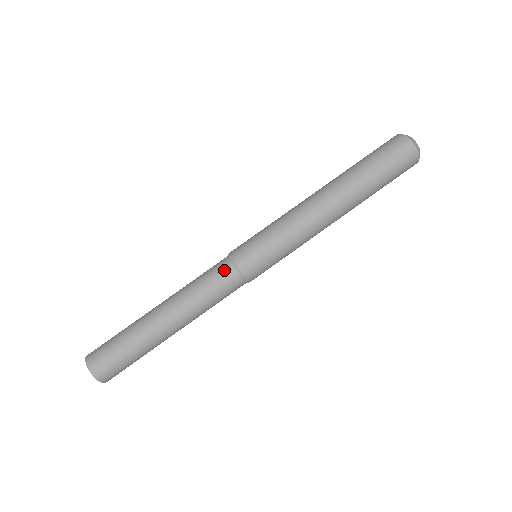
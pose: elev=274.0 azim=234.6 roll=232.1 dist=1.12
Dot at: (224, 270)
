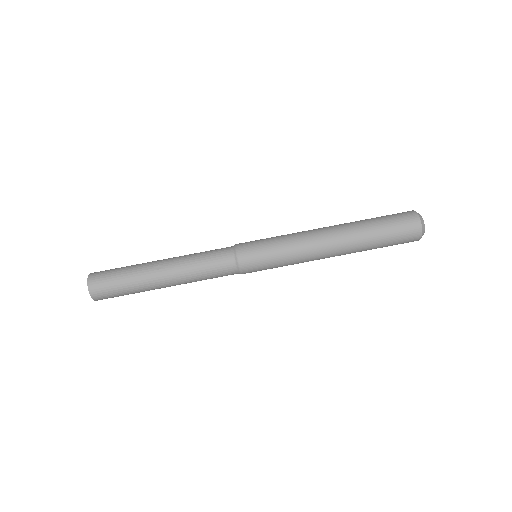
Dot at: (225, 248)
